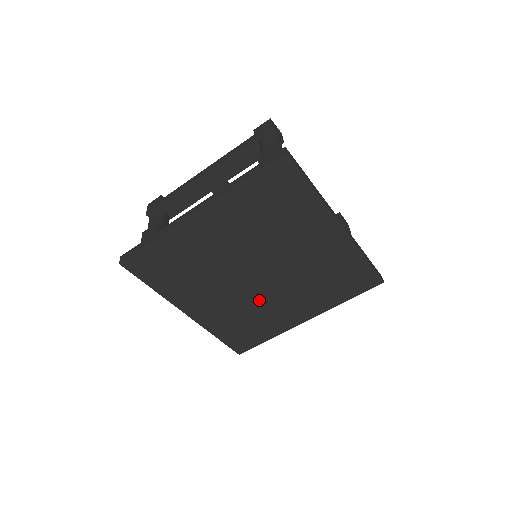
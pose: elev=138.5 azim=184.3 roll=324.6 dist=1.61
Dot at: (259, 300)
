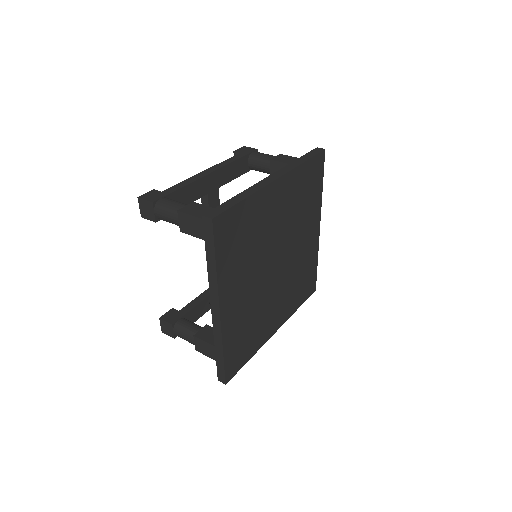
Dot at: (265, 299)
